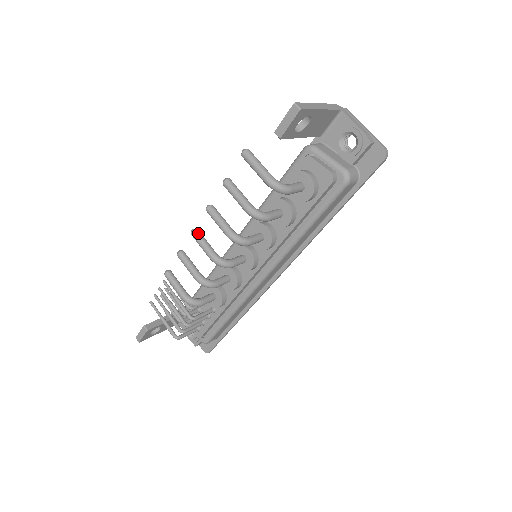
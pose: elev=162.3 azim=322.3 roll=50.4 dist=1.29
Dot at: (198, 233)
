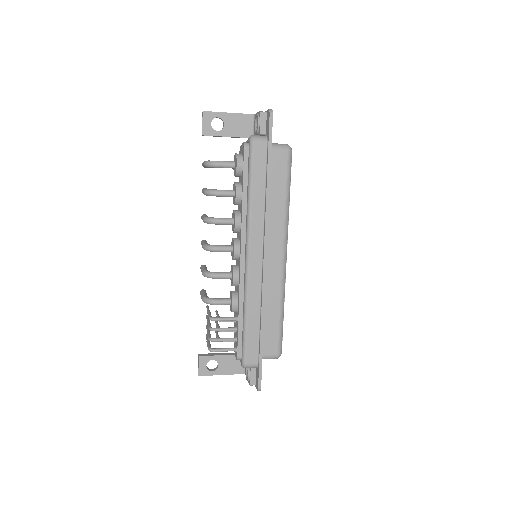
Dot at: (203, 240)
